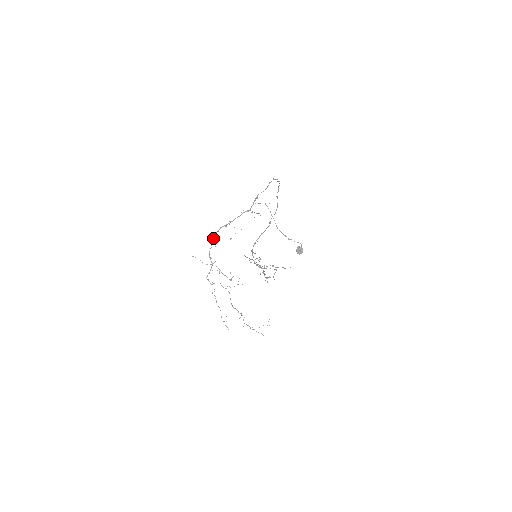
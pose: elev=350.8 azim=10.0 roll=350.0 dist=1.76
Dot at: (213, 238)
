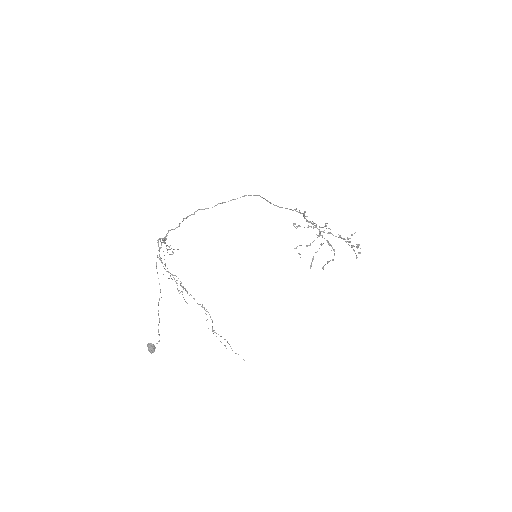
Dot at: (158, 243)
